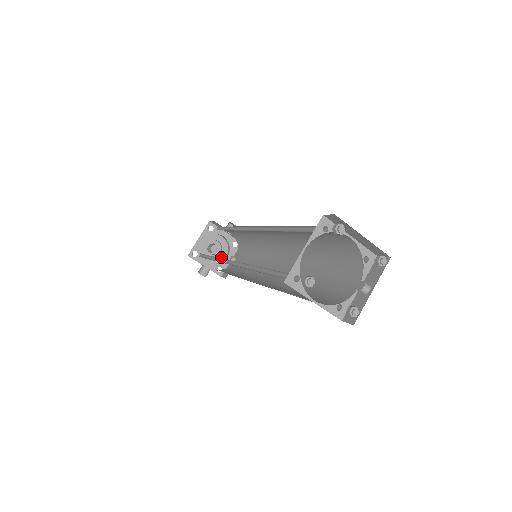
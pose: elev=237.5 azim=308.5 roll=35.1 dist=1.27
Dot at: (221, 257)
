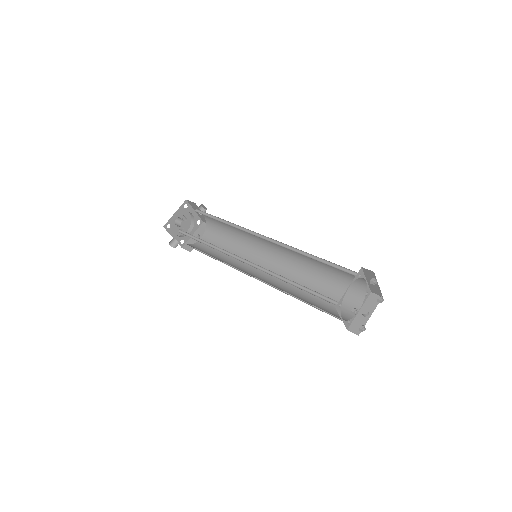
Dot at: (184, 230)
